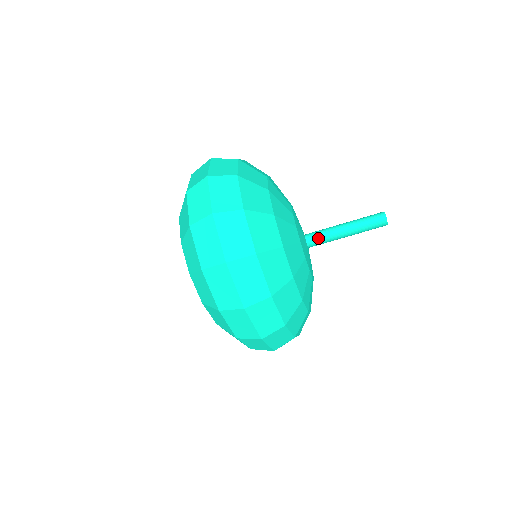
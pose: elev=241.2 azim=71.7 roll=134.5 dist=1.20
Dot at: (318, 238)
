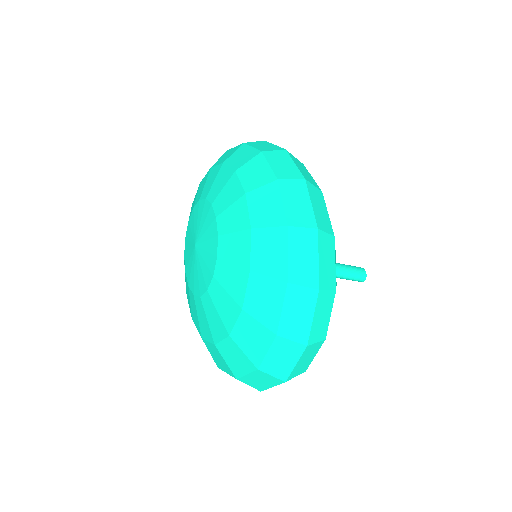
Dot at: occluded
